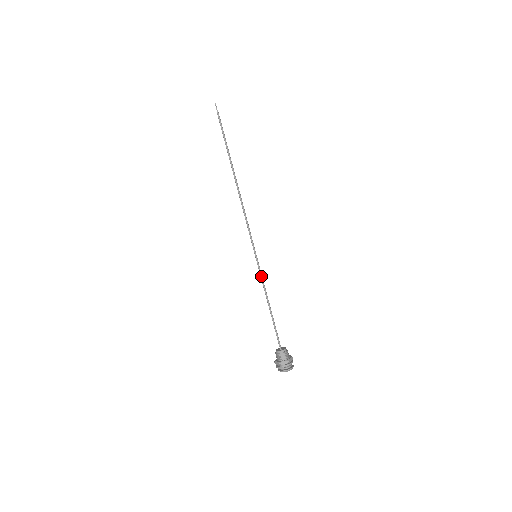
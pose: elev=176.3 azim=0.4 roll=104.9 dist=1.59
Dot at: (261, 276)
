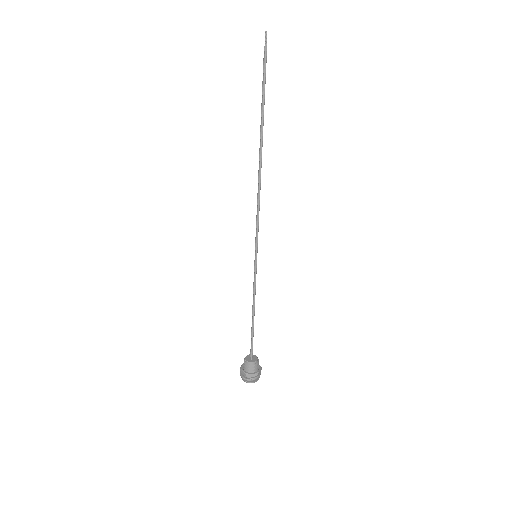
Dot at: (255, 281)
